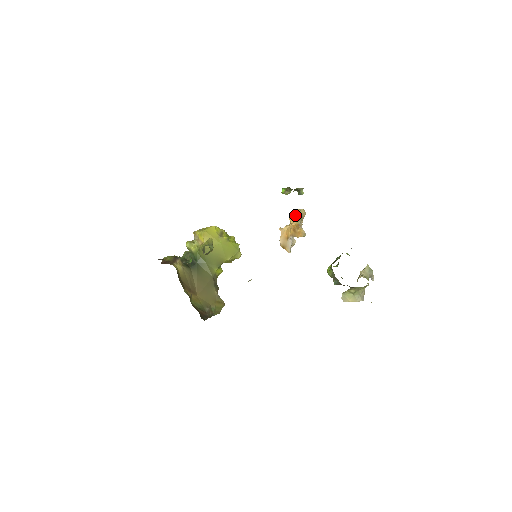
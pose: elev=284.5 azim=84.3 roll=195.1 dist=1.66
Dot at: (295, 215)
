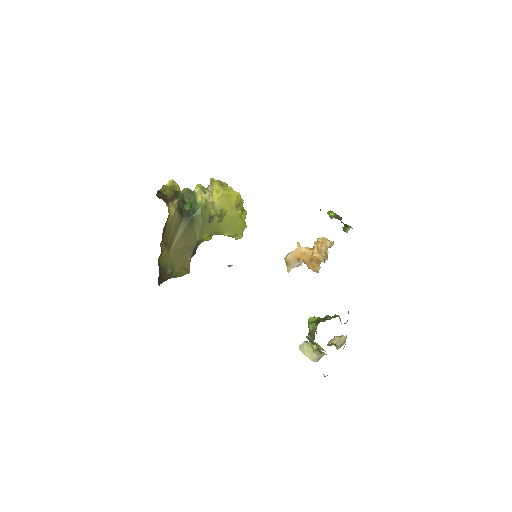
Dot at: (324, 248)
